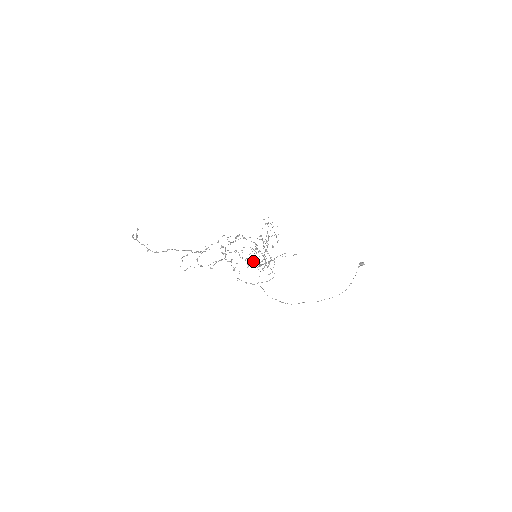
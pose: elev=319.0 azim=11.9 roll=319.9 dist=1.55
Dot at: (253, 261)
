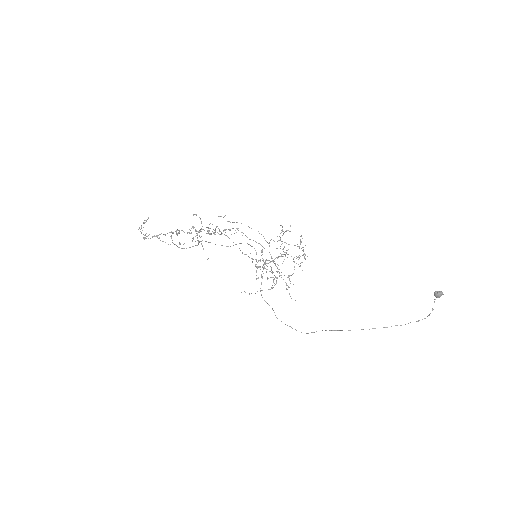
Dot at: occluded
